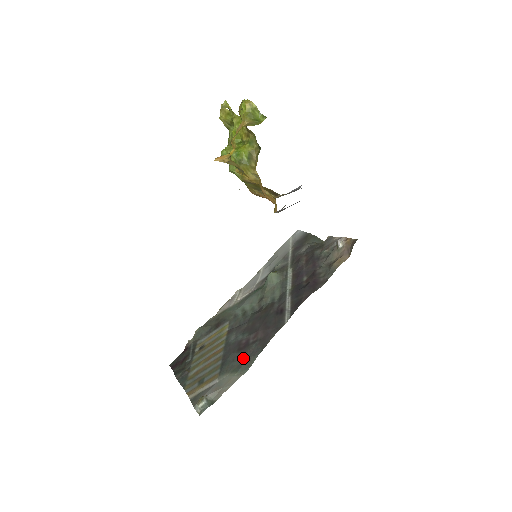
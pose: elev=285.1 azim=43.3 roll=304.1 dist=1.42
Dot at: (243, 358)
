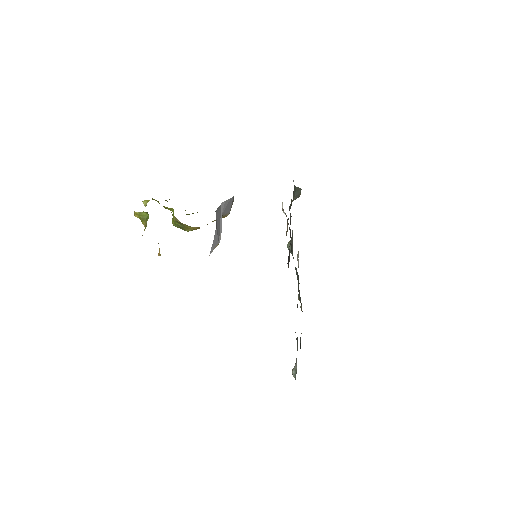
Dot at: (295, 332)
